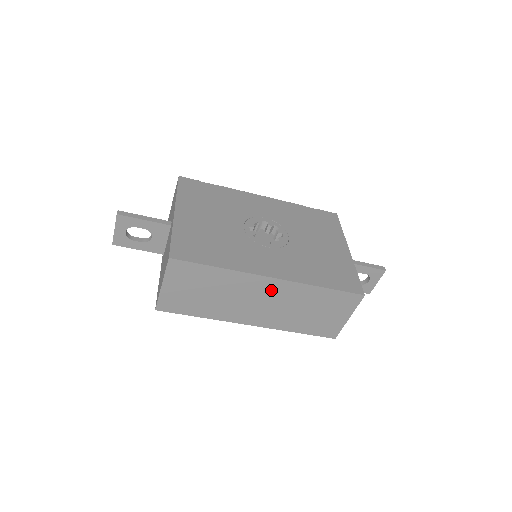
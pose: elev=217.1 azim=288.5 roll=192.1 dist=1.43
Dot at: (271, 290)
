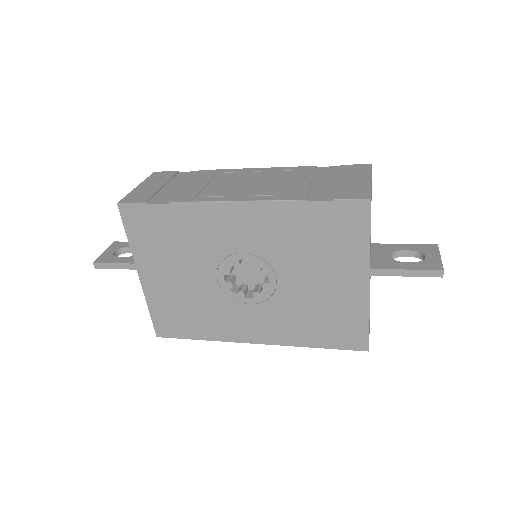
Dot at: occluded
